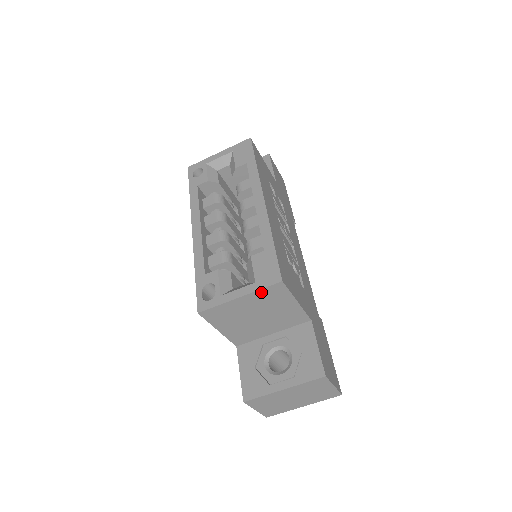
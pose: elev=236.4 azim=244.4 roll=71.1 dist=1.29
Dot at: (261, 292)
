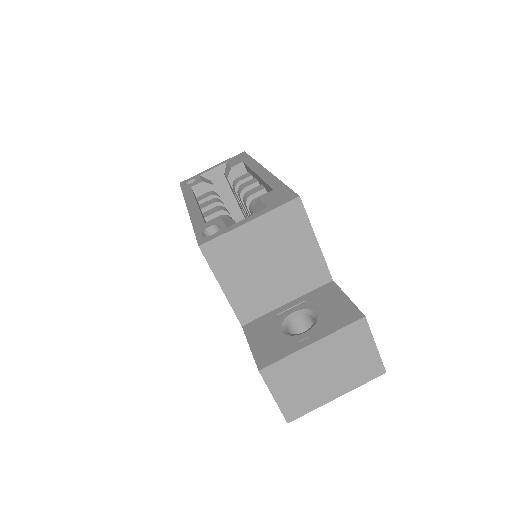
Dot at: (275, 214)
